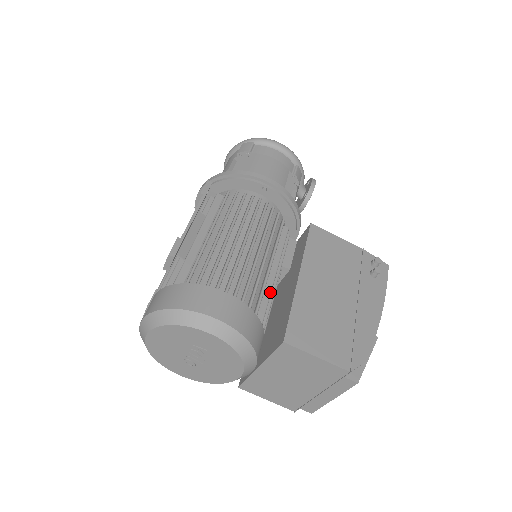
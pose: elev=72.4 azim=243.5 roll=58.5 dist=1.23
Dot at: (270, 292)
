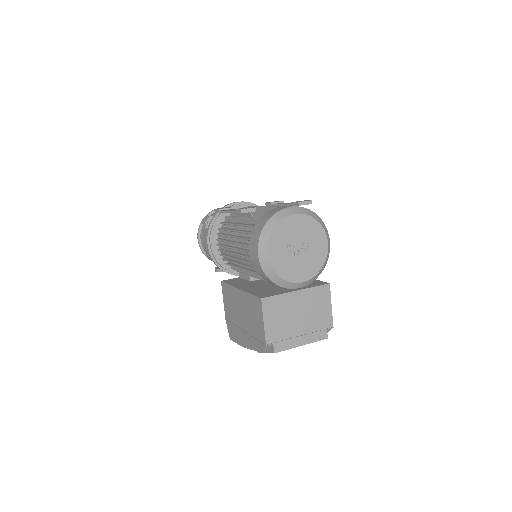
Dot at: occluded
